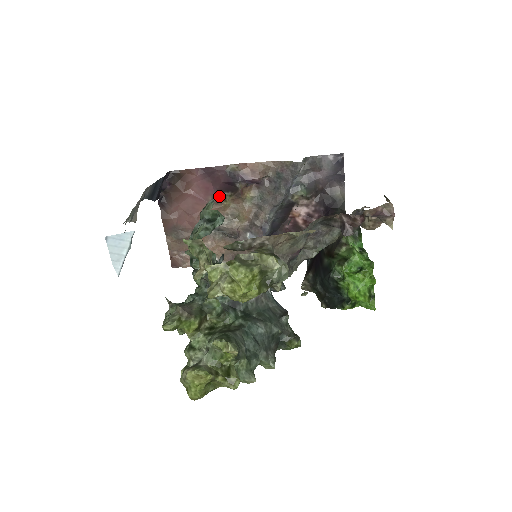
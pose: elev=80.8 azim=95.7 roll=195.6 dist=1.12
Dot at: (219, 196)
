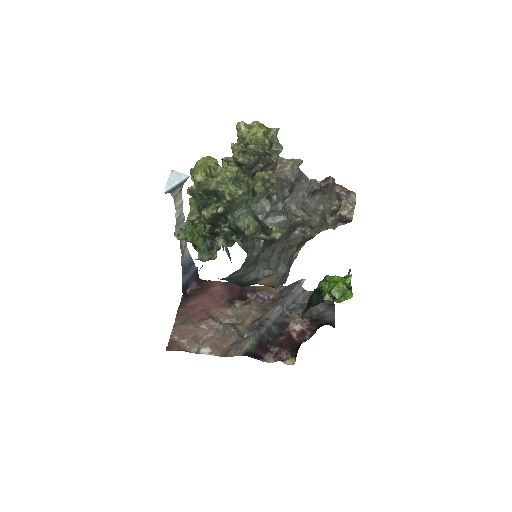
Dot at: (231, 302)
